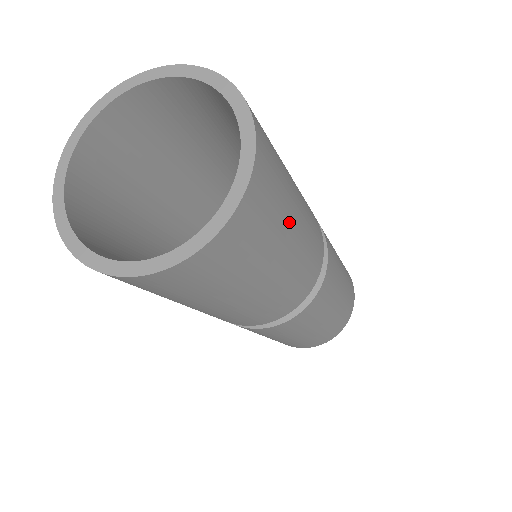
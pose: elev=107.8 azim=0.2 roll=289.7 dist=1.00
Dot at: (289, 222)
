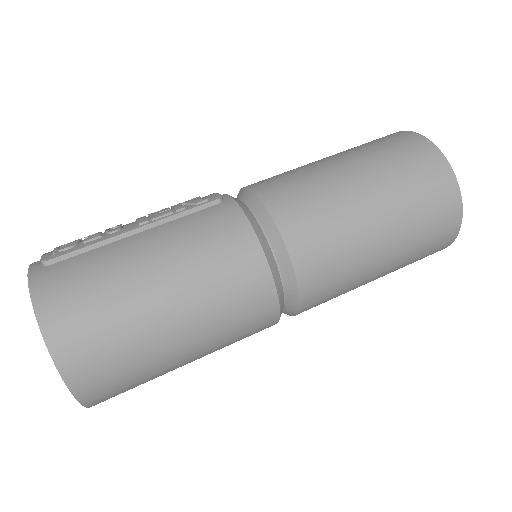
Dot at: (158, 346)
